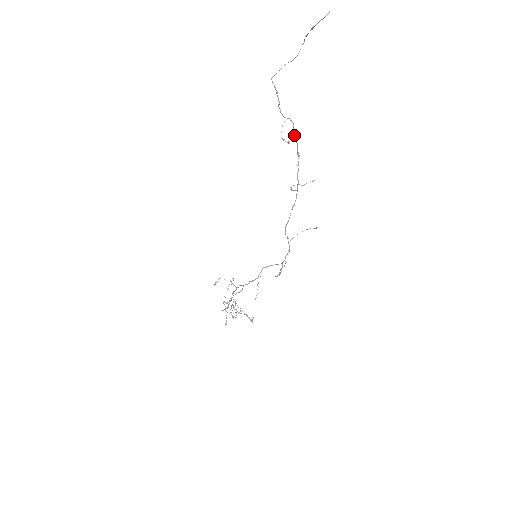
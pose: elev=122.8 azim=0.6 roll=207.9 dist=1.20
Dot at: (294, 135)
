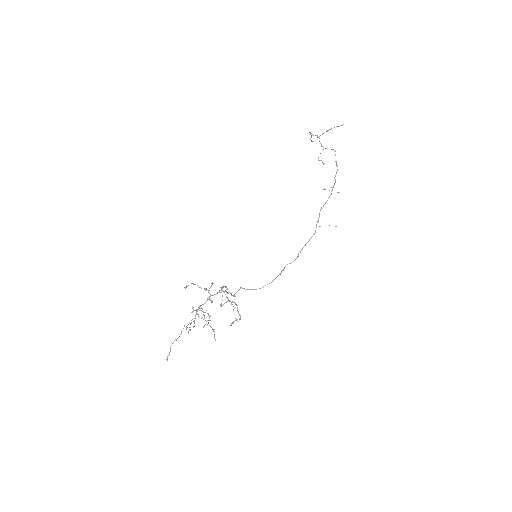
Dot at: (335, 154)
